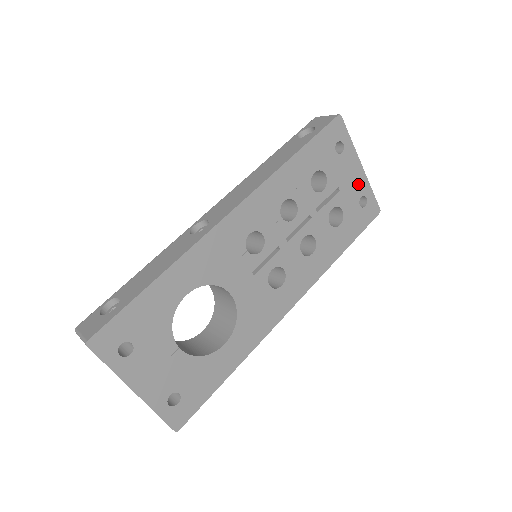
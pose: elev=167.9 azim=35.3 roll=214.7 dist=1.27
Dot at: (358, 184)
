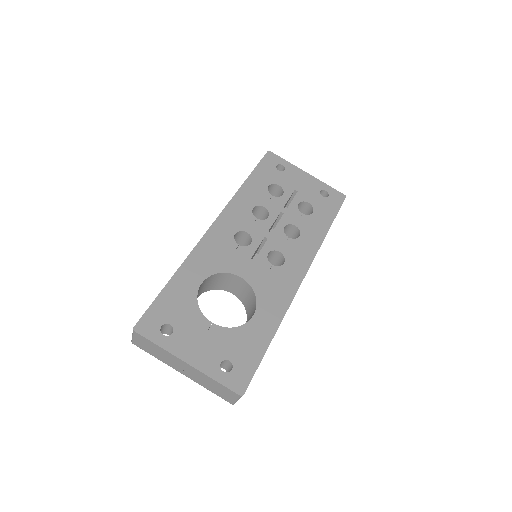
Dot at: (312, 184)
